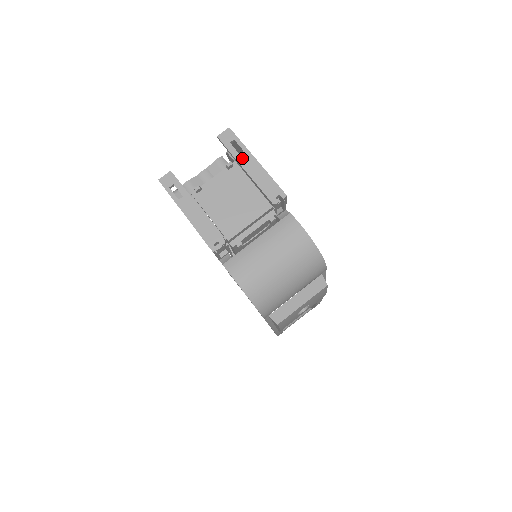
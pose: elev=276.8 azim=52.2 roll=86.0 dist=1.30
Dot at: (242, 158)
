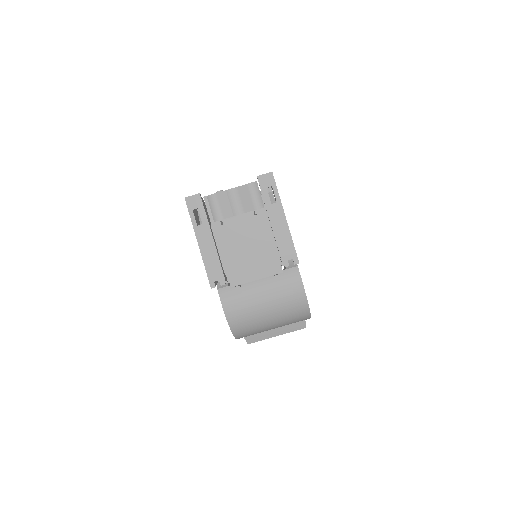
Dot at: (272, 209)
